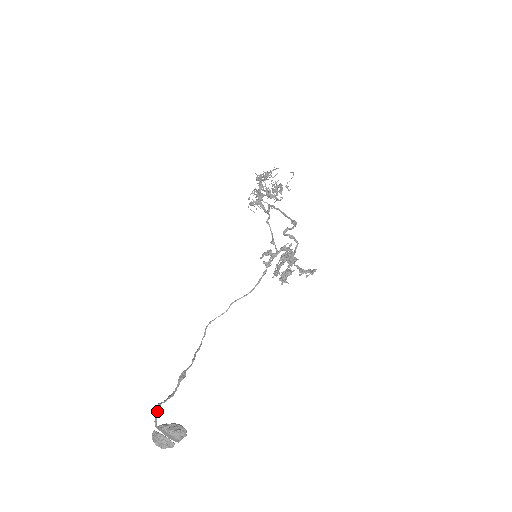
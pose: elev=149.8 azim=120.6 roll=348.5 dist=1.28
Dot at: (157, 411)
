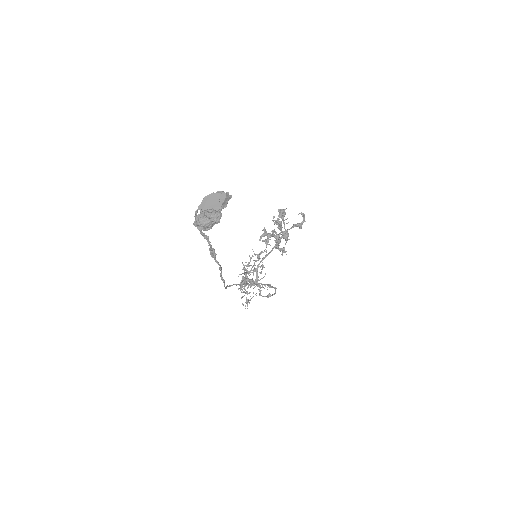
Dot at: (195, 218)
